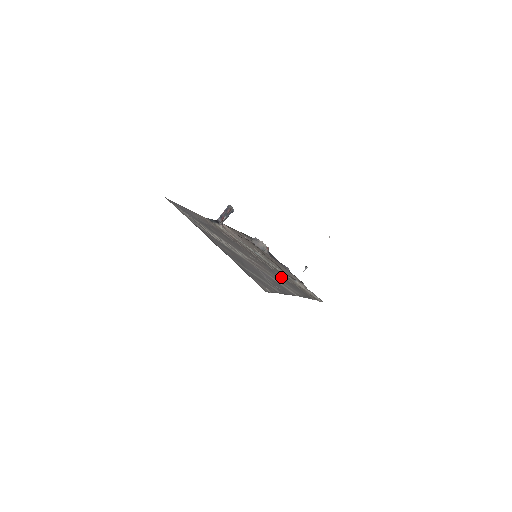
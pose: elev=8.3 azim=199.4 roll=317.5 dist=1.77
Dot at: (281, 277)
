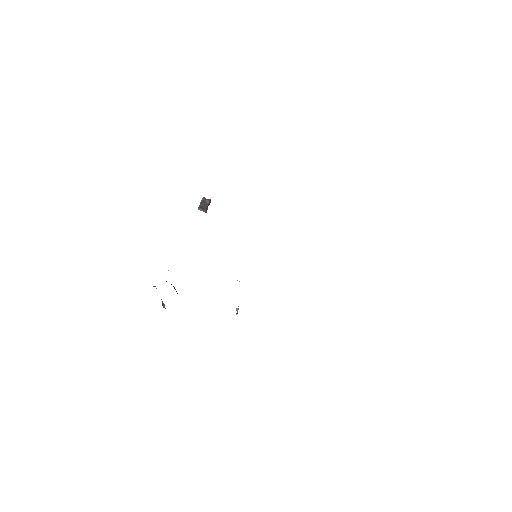
Dot at: occluded
